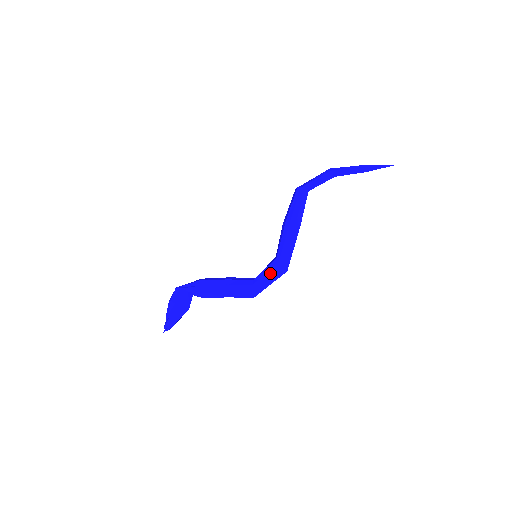
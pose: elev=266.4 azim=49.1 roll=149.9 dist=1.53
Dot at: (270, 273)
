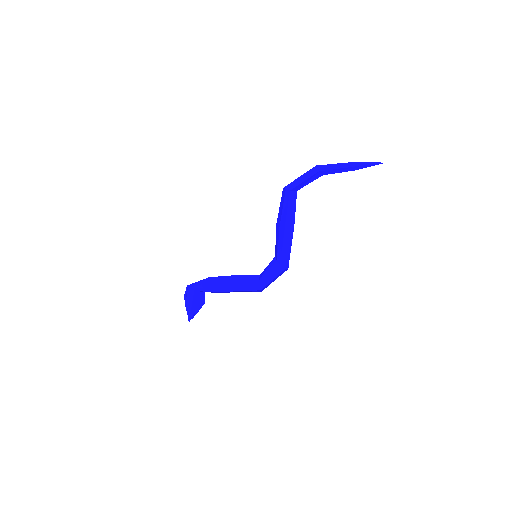
Dot at: (274, 275)
